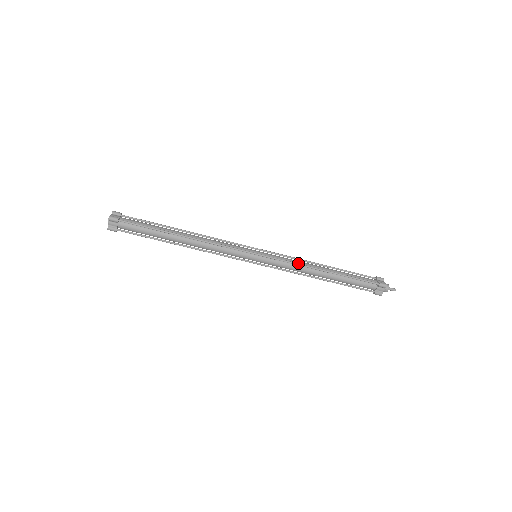
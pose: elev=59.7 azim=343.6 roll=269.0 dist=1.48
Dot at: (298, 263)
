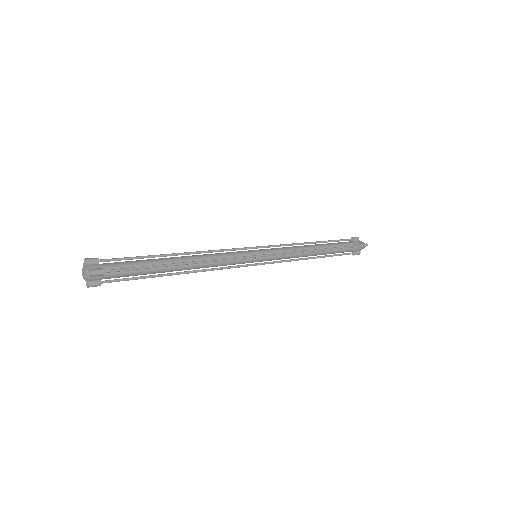
Dot at: (297, 251)
